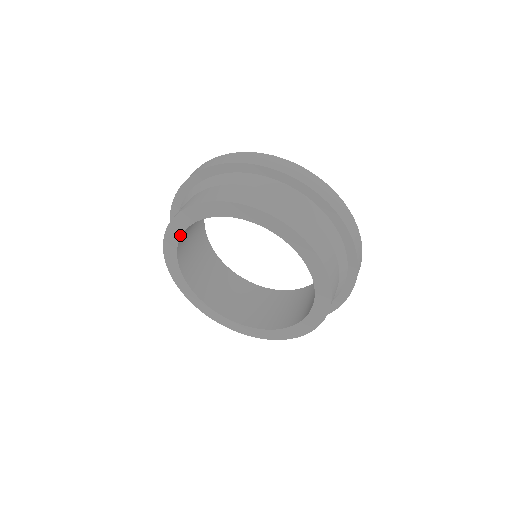
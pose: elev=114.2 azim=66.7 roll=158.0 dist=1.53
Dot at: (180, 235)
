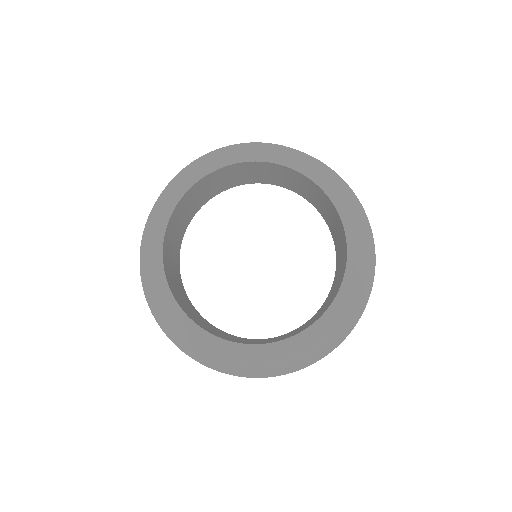
Dot at: (172, 209)
